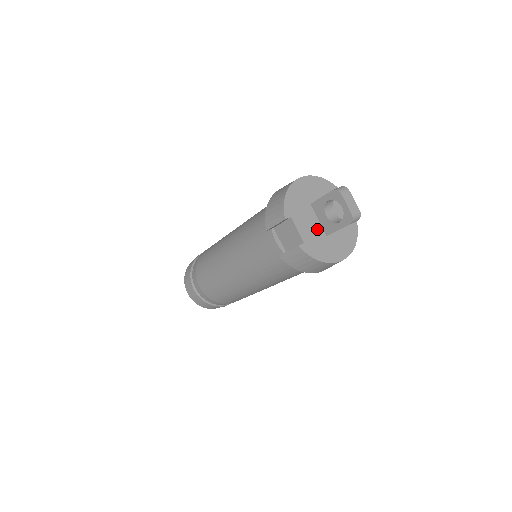
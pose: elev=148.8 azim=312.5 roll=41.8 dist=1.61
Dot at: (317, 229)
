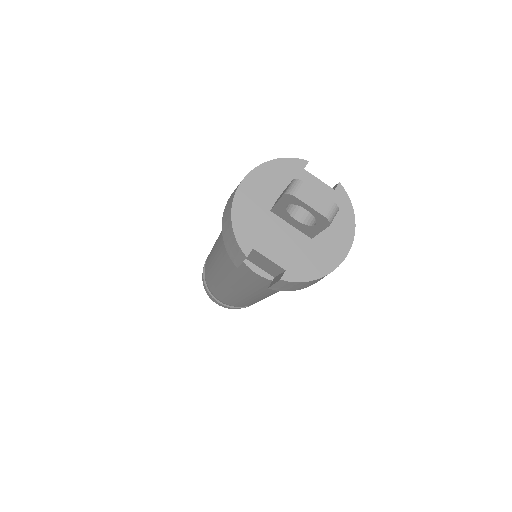
Dot at: (294, 239)
